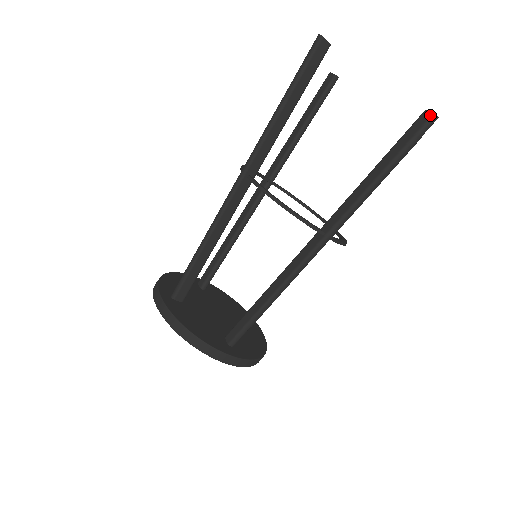
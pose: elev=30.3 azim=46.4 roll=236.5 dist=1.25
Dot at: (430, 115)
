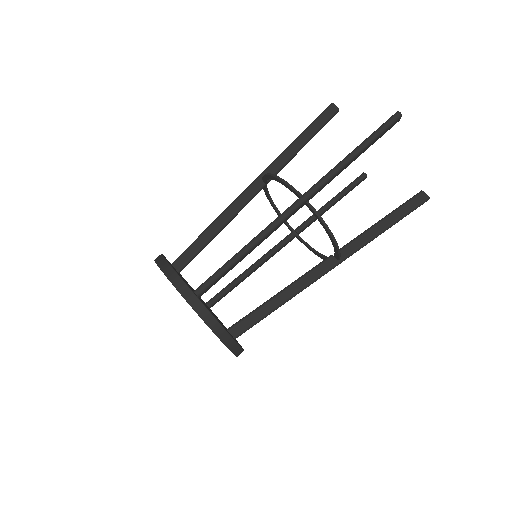
Dot at: (427, 197)
